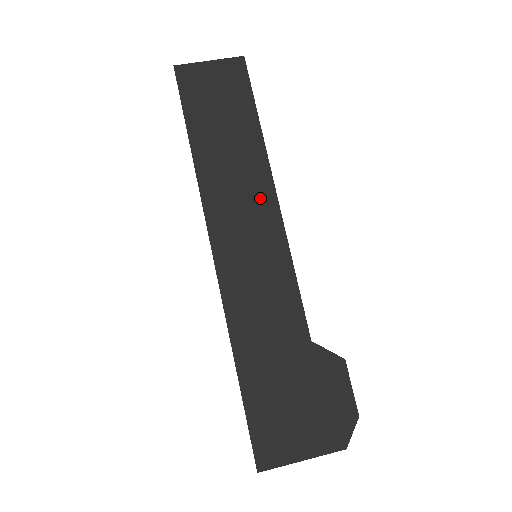
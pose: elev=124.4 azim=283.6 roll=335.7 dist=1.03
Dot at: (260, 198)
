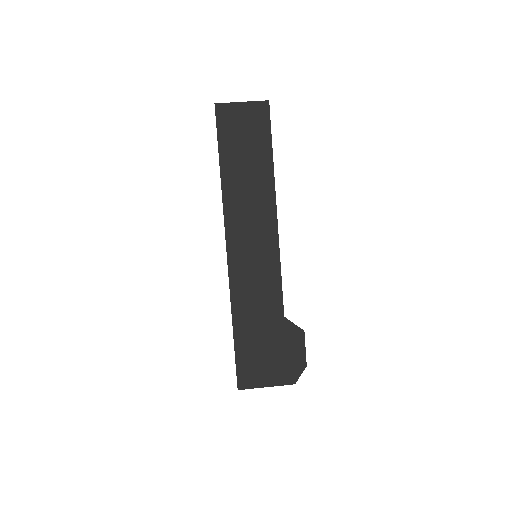
Dot at: (265, 215)
